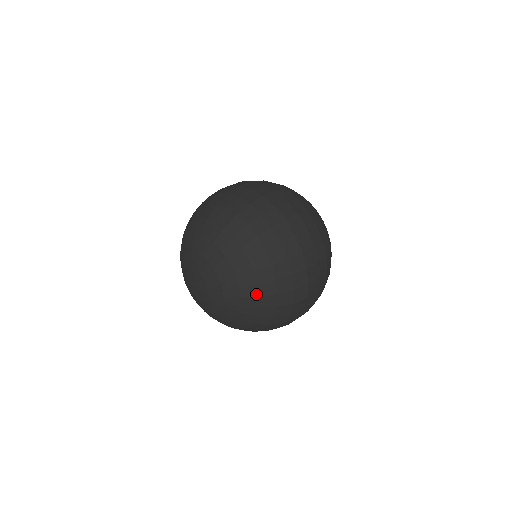
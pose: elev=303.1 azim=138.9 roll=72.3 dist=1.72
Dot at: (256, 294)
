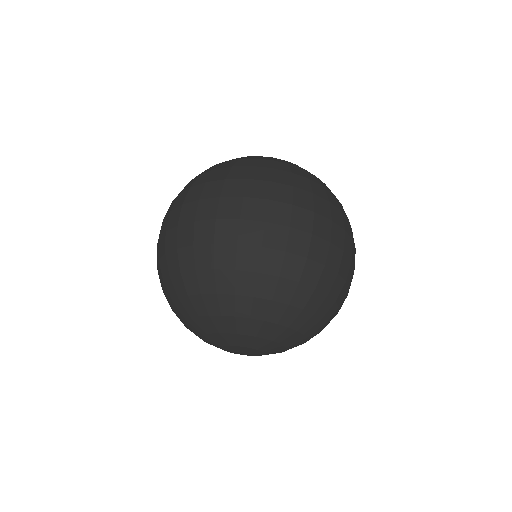
Dot at: (317, 321)
